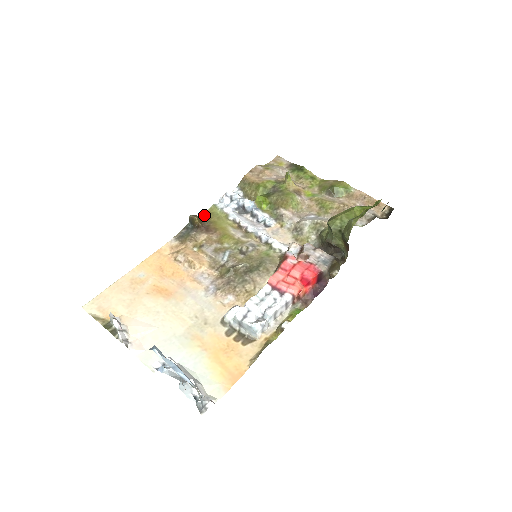
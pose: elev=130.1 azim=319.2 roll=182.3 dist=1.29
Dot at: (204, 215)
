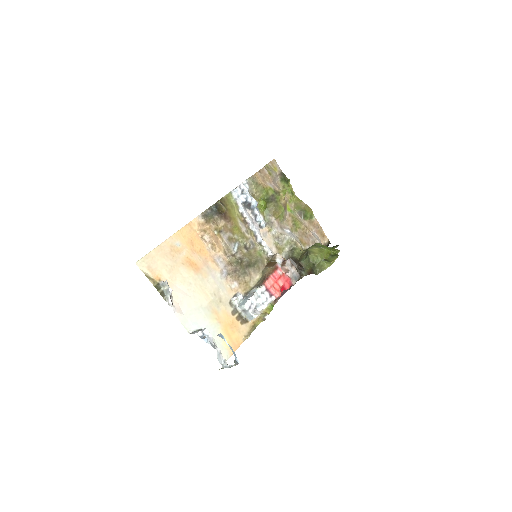
Dot at: (223, 200)
